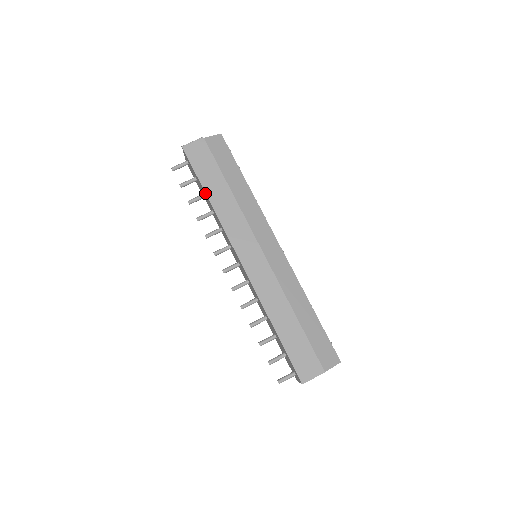
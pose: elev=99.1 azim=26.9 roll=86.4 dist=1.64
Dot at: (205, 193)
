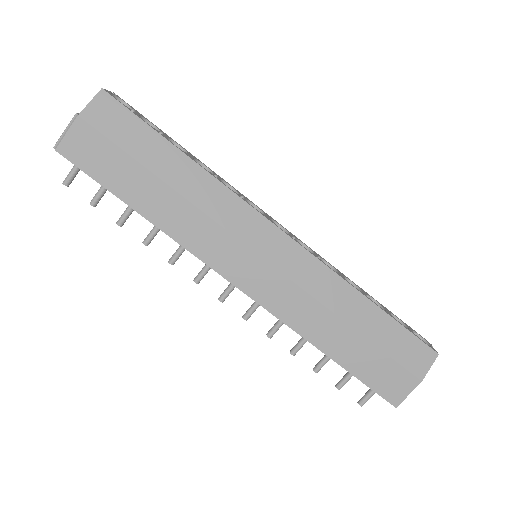
Dot at: occluded
